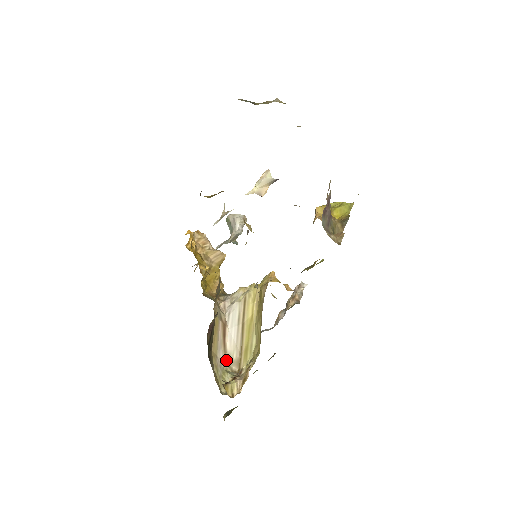
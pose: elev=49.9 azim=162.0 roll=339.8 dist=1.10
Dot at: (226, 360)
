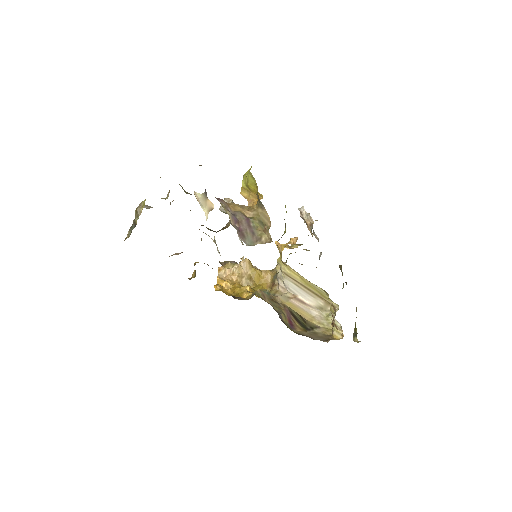
Dot at: (320, 310)
